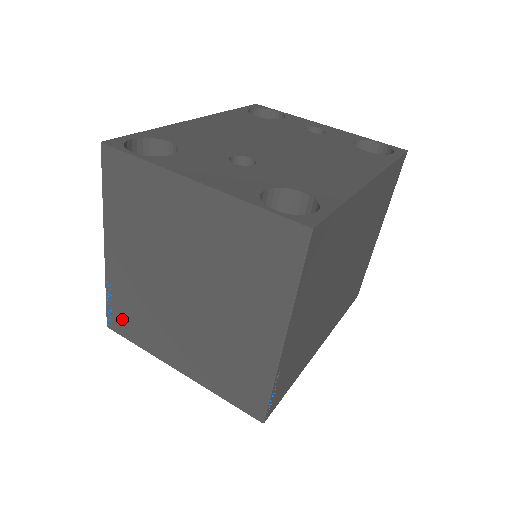
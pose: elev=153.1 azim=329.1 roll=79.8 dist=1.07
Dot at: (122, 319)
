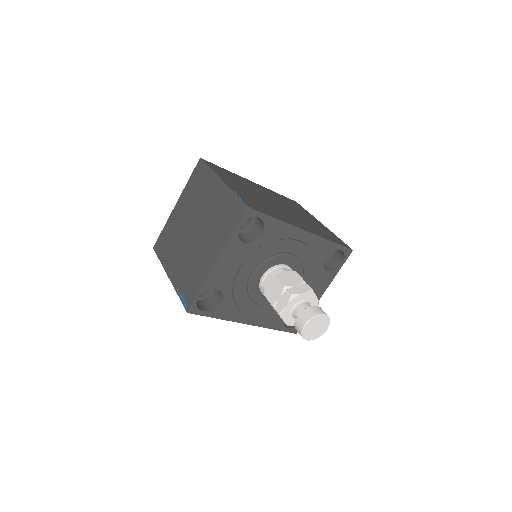
Dot at: (188, 292)
